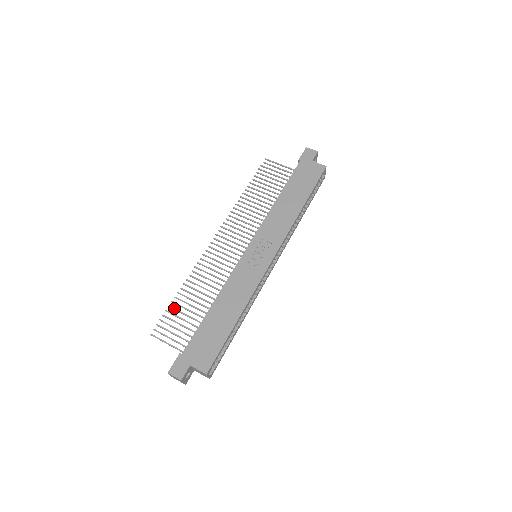
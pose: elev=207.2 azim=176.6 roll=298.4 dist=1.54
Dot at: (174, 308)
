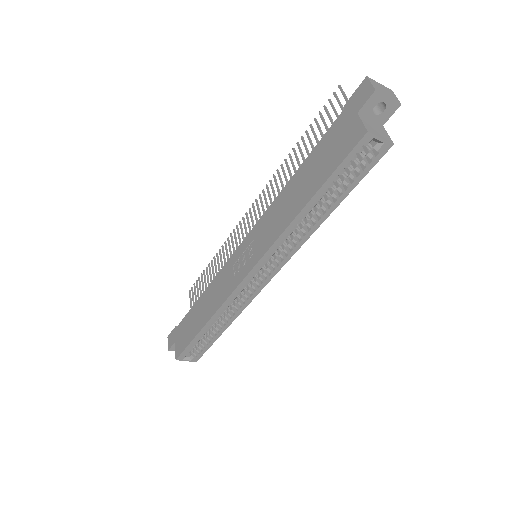
Dot at: (204, 275)
